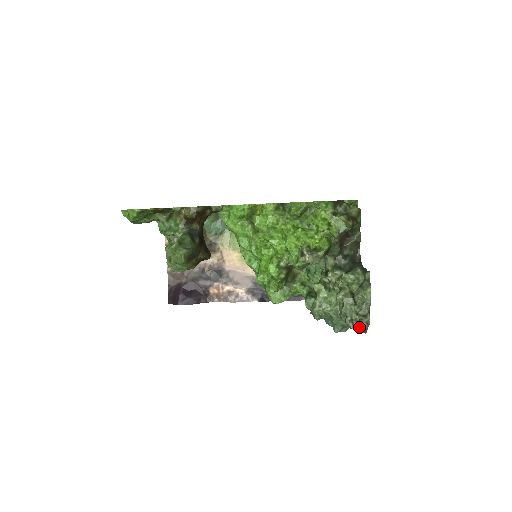
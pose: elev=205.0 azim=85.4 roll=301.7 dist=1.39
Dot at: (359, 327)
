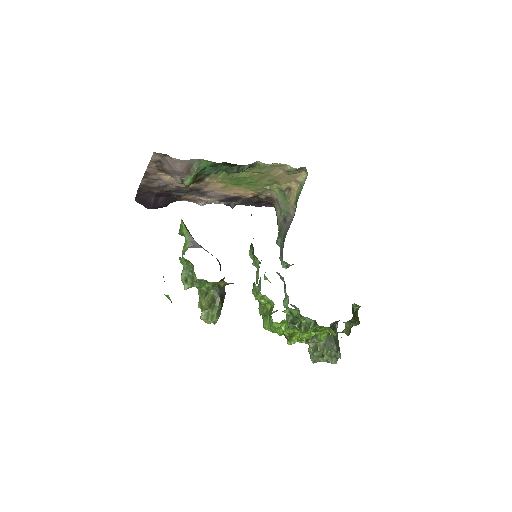
Dot at: occluded
